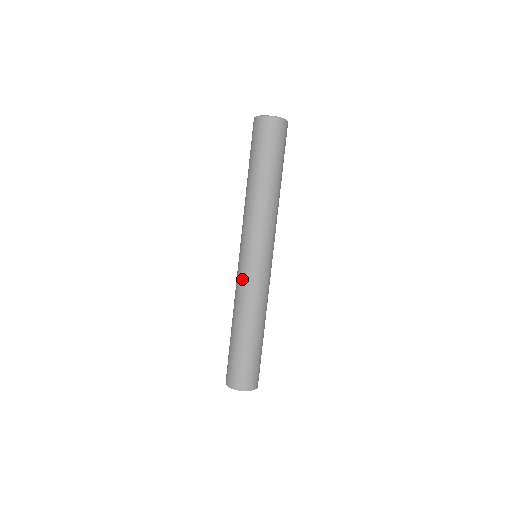
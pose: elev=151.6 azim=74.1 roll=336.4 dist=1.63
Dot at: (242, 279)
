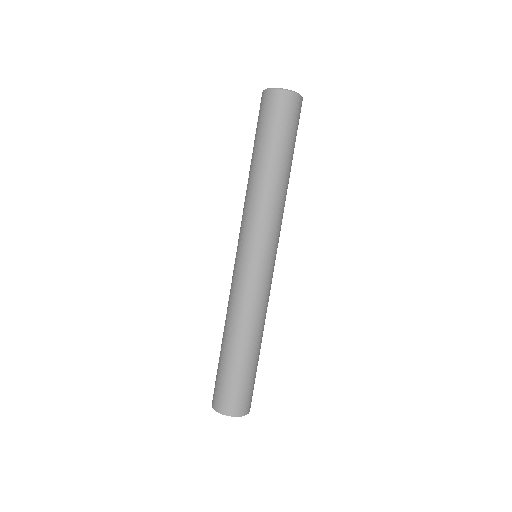
Dot at: (234, 281)
